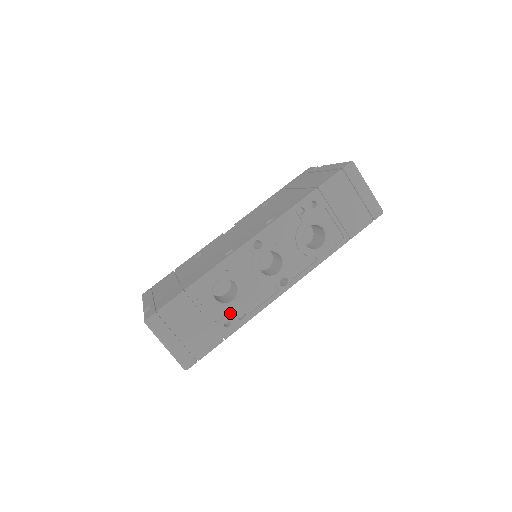
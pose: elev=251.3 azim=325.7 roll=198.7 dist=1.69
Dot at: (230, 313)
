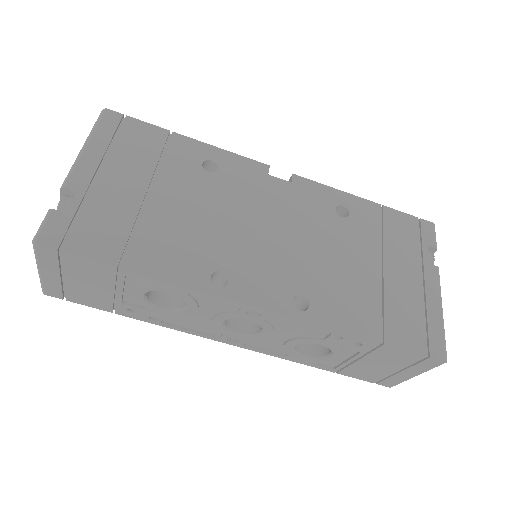
Dot at: (147, 310)
